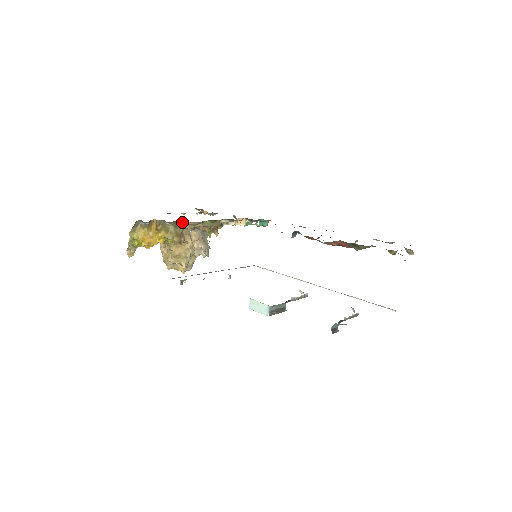
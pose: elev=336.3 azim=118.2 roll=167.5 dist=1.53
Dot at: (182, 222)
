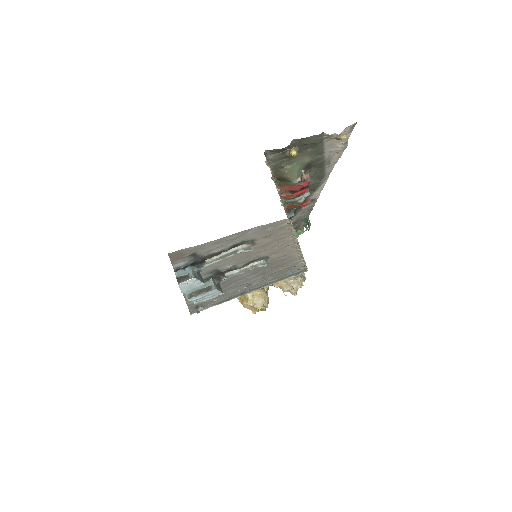
Dot at: occluded
